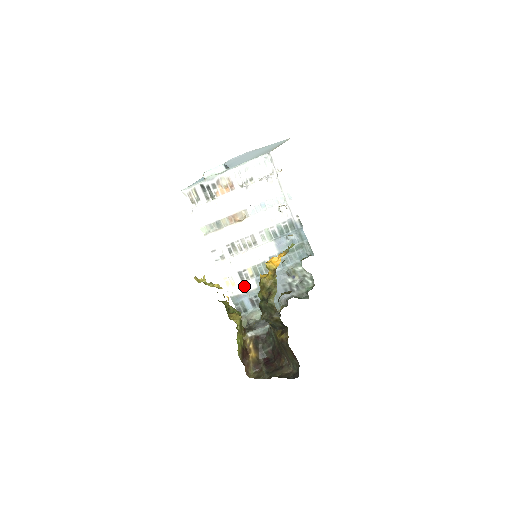
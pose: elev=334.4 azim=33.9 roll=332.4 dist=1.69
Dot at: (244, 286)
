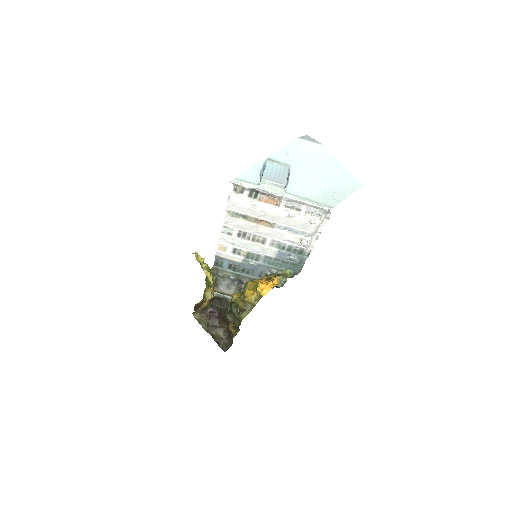
Dot at: (232, 257)
